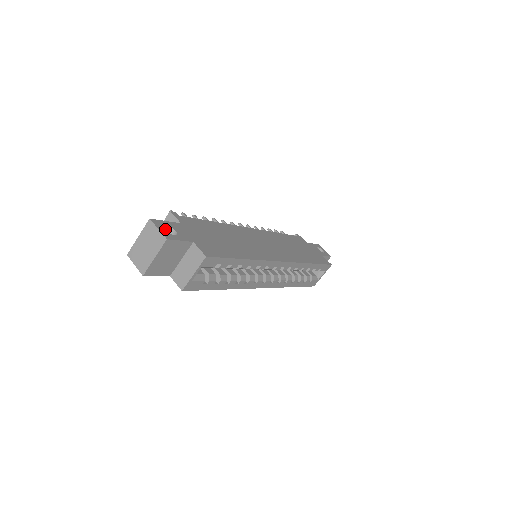
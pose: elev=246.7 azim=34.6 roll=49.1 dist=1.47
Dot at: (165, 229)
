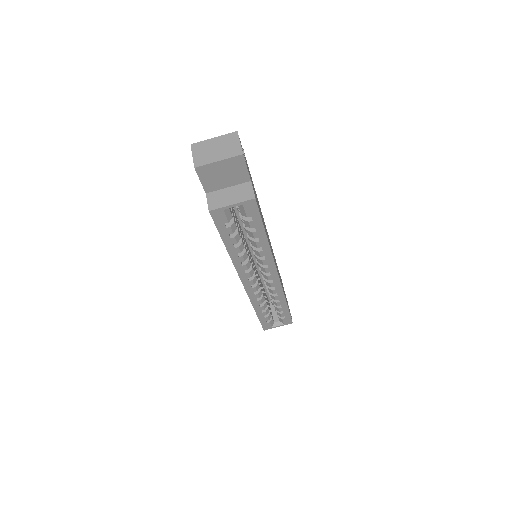
Dot at: occluded
